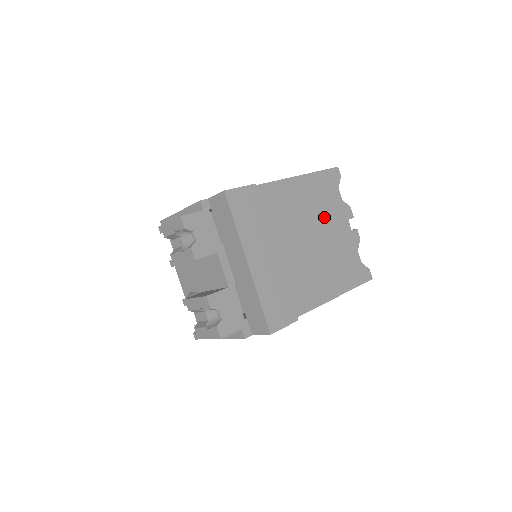
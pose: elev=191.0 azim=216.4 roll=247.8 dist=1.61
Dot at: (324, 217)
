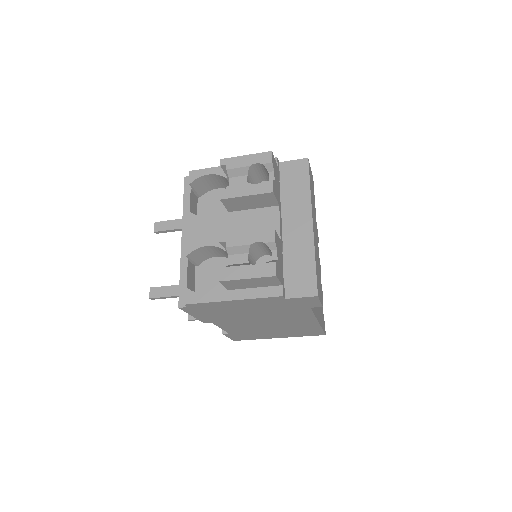
Dot at: occluded
